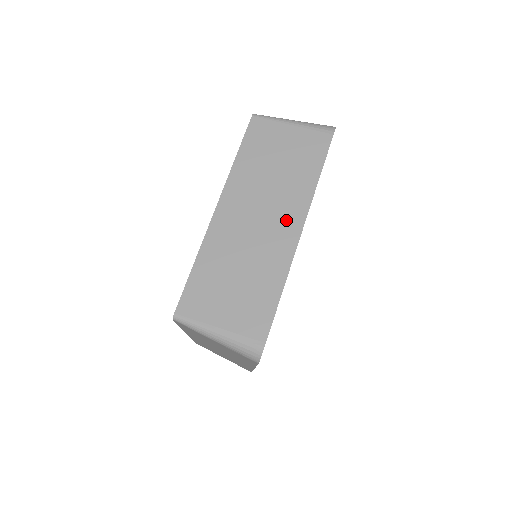
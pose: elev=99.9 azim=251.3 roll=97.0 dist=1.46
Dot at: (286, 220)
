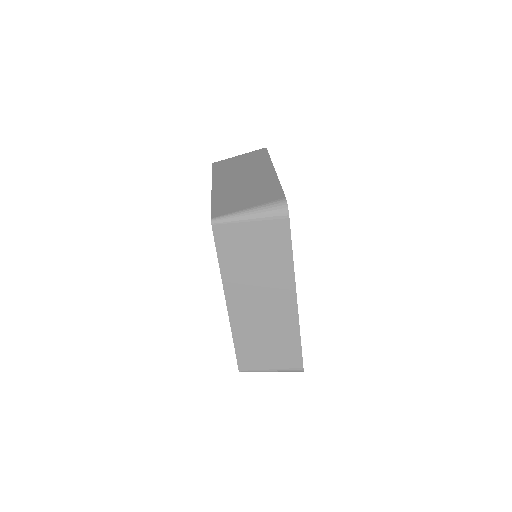
Dot at: (261, 171)
